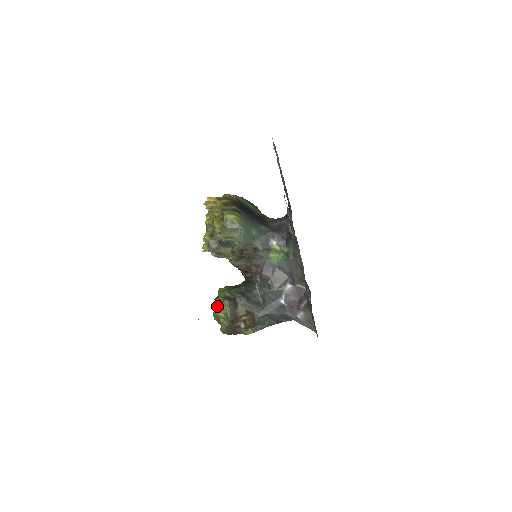
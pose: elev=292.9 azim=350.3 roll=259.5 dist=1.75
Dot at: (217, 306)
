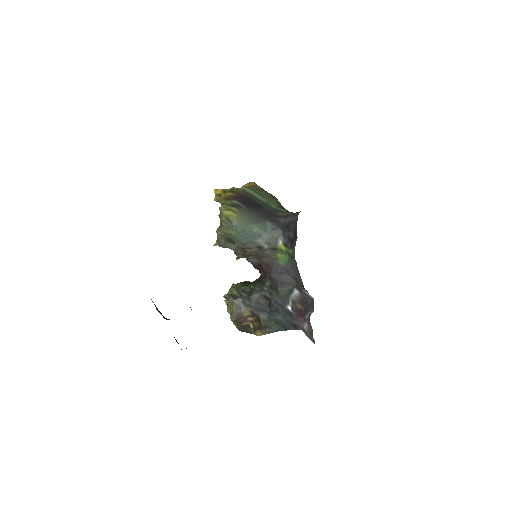
Dot at: (228, 302)
